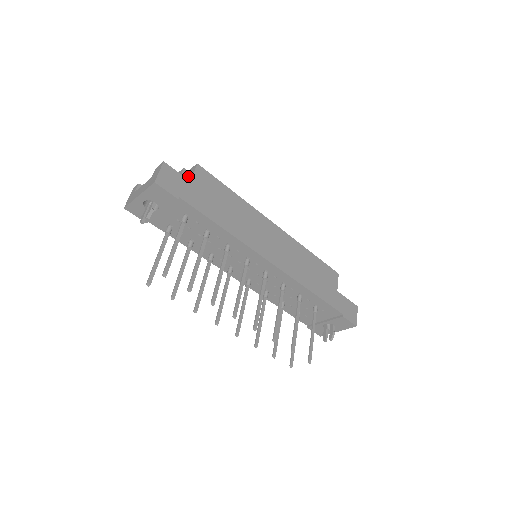
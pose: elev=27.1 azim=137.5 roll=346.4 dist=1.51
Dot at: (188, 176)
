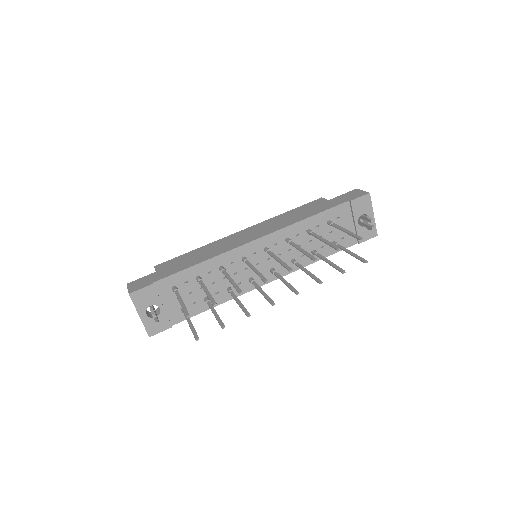
Dot at: occluded
